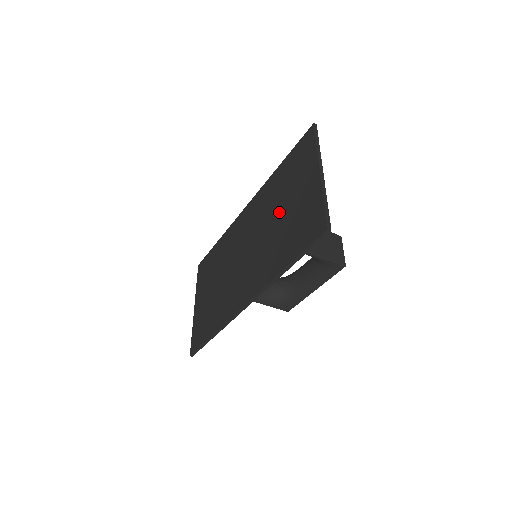
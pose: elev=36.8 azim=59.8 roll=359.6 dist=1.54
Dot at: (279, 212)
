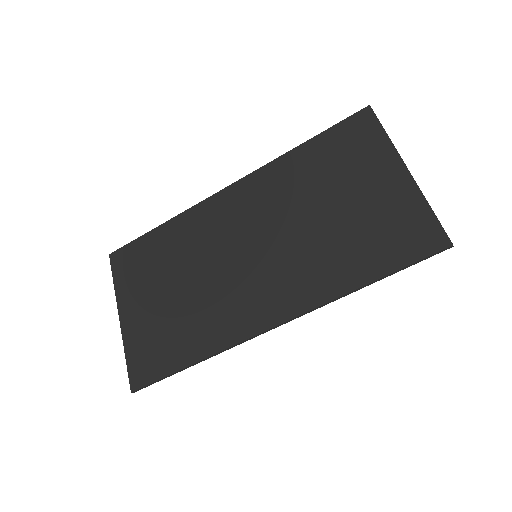
Dot at: (325, 207)
